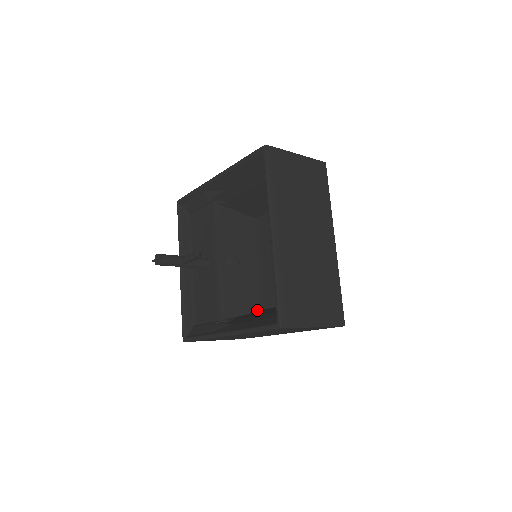
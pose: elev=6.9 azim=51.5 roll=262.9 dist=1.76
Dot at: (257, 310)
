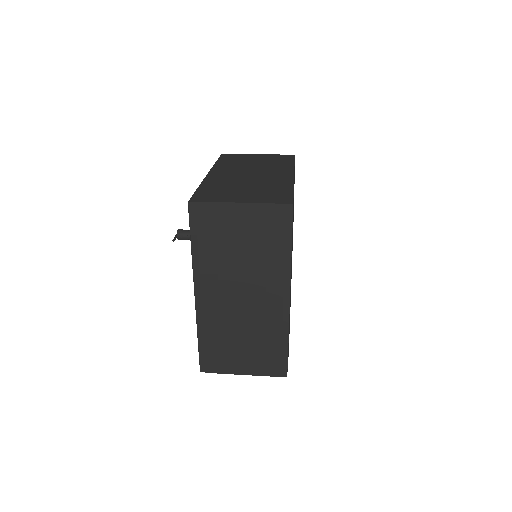
Dot at: occluded
